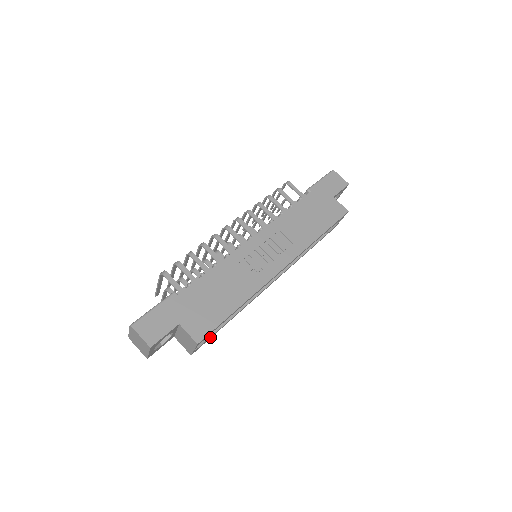
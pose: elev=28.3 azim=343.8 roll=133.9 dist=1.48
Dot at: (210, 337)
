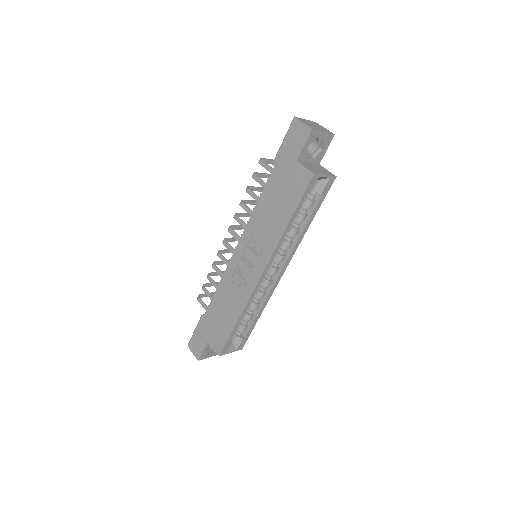
Dot at: (246, 335)
